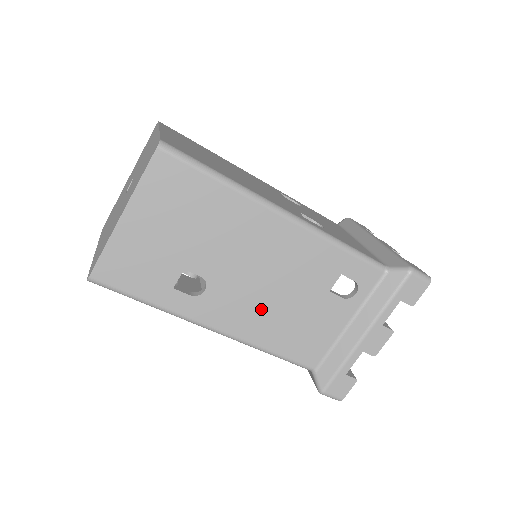
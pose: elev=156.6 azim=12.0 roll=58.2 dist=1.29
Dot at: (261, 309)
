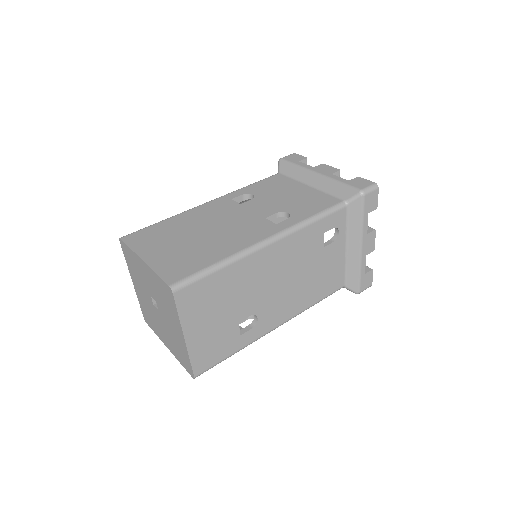
Dot at: (294, 294)
